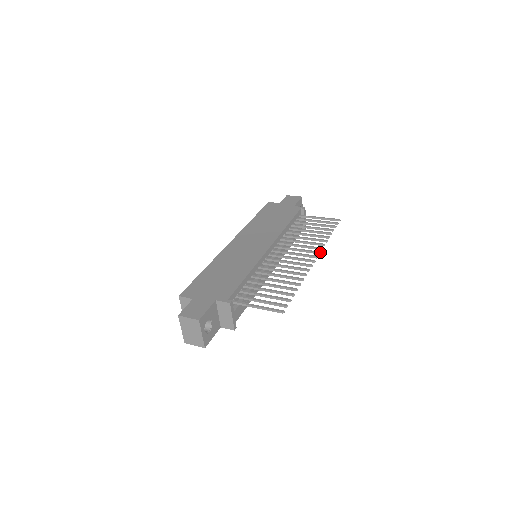
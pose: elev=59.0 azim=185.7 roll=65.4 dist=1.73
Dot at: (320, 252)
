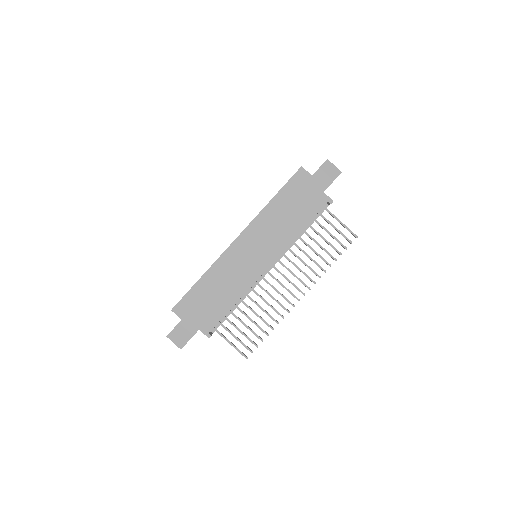
Dot at: (310, 289)
